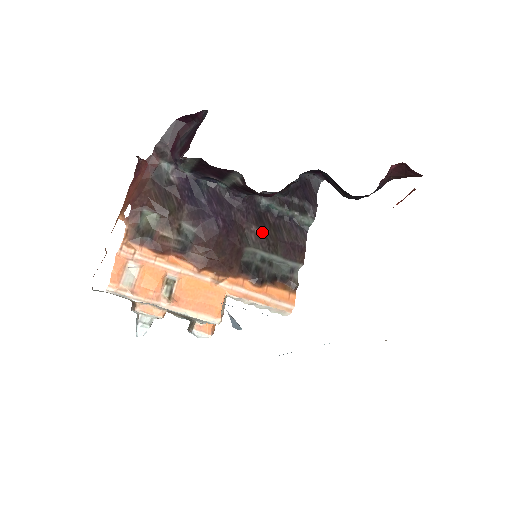
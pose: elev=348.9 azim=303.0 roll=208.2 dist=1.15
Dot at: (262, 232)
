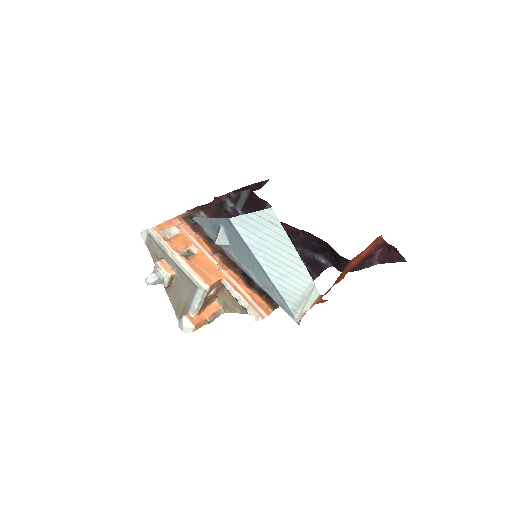
Dot at: occluded
